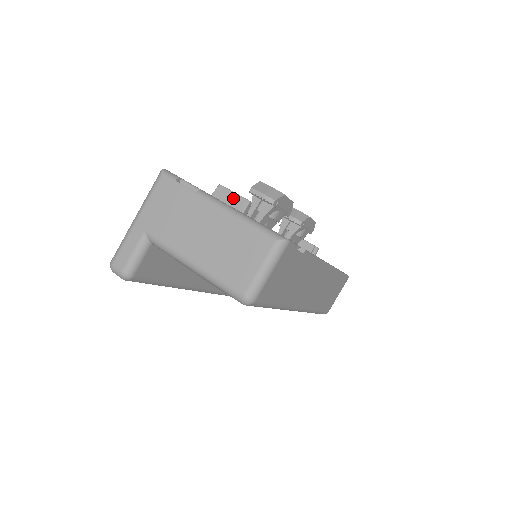
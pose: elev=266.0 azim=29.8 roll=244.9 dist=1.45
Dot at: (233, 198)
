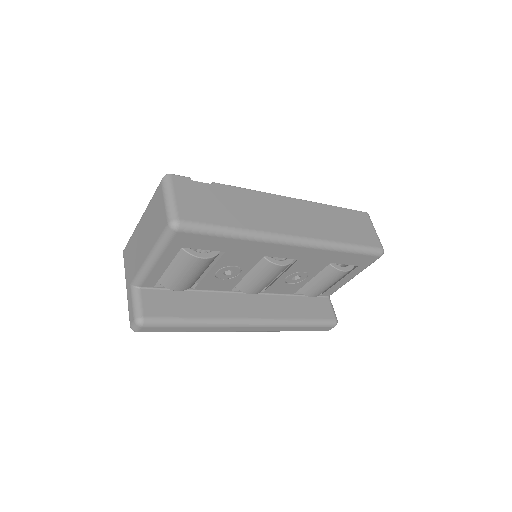
Dot at: occluded
